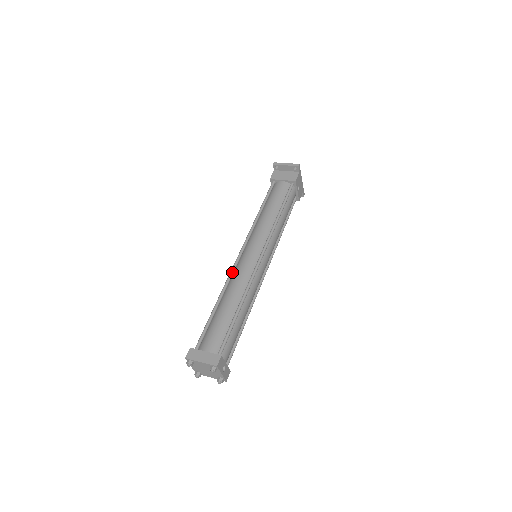
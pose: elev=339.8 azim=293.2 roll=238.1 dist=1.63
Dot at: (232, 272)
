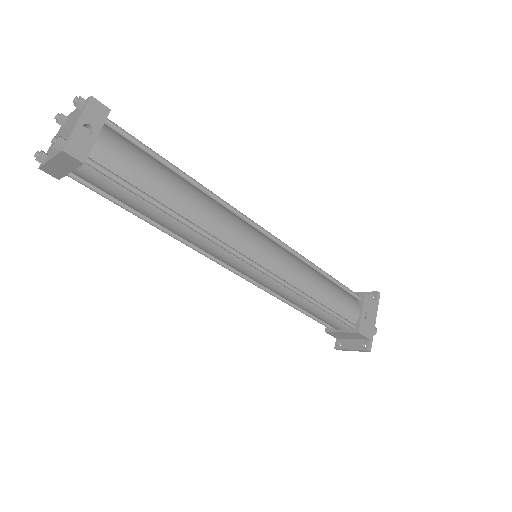
Dot at: occluded
